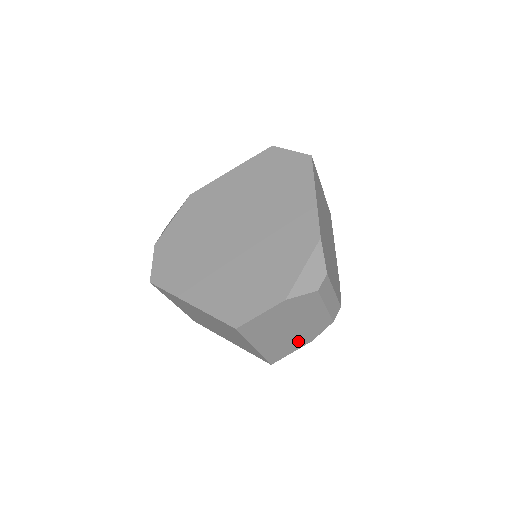
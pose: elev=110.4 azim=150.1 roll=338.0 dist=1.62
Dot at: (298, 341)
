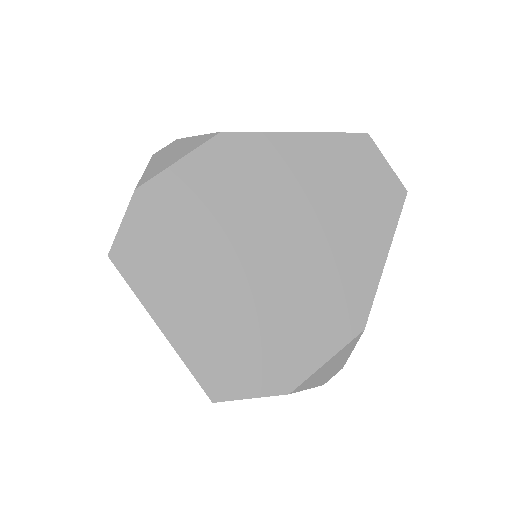
Dot at: occluded
